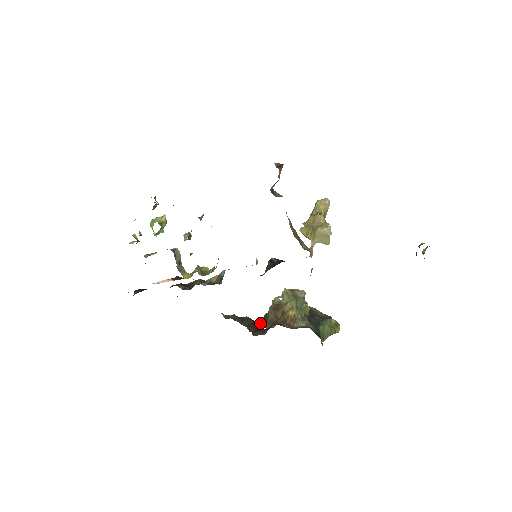
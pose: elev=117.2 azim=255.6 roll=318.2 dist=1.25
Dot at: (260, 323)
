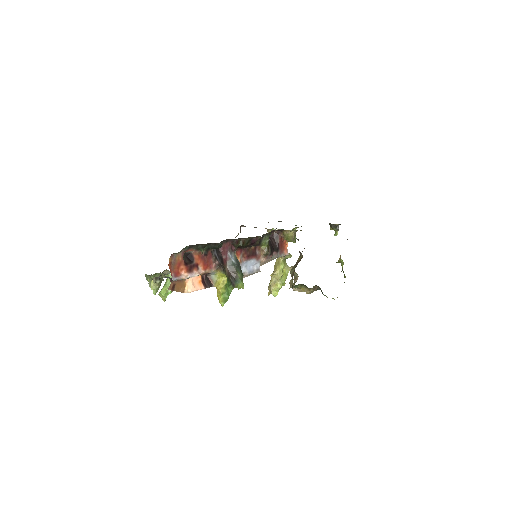
Dot at: occluded
